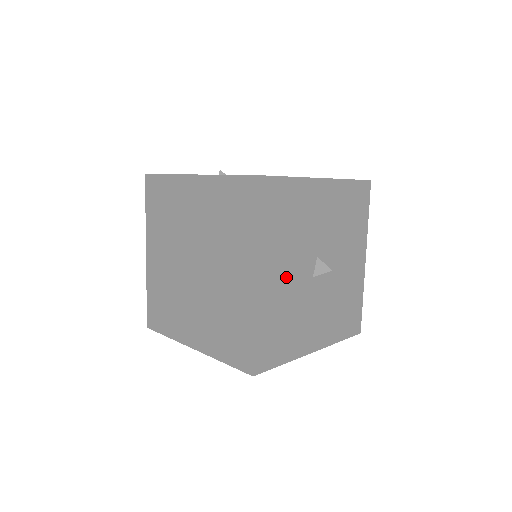
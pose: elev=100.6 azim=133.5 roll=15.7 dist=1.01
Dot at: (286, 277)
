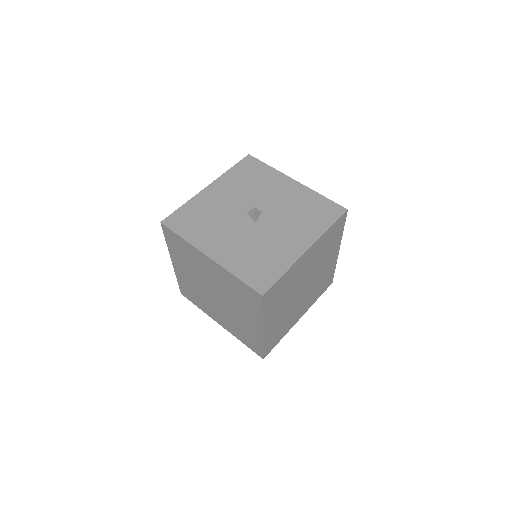
Dot at: (231, 239)
